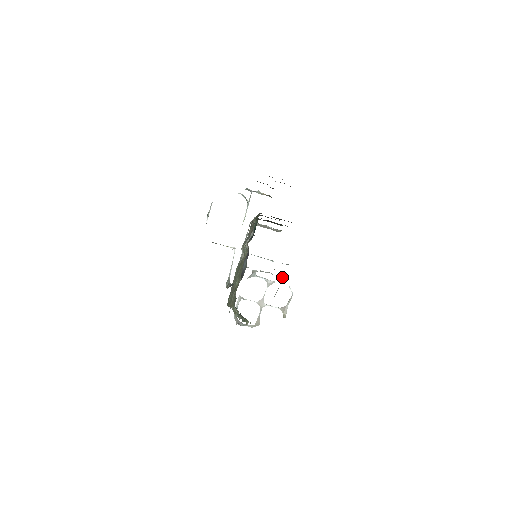
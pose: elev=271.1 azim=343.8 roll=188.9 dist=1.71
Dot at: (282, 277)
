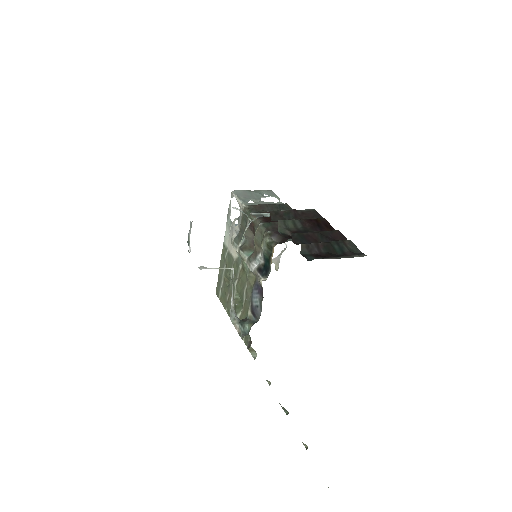
Dot at: occluded
